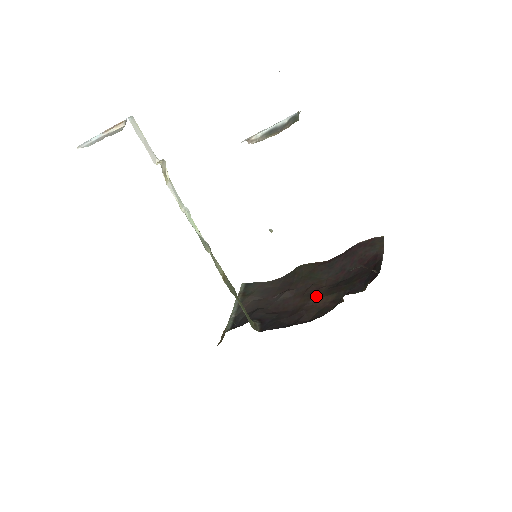
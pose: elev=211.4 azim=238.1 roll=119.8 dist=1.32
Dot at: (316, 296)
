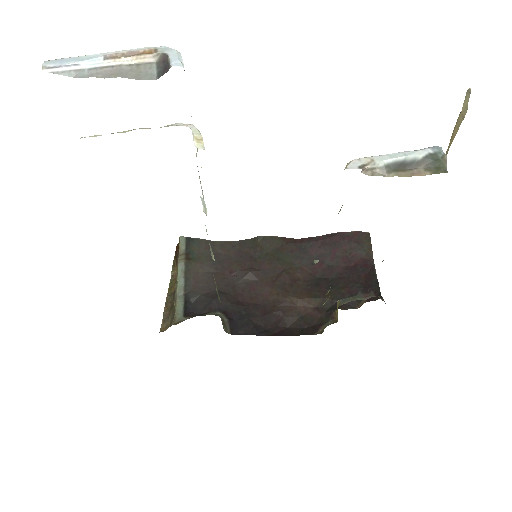
Dot at: (294, 294)
